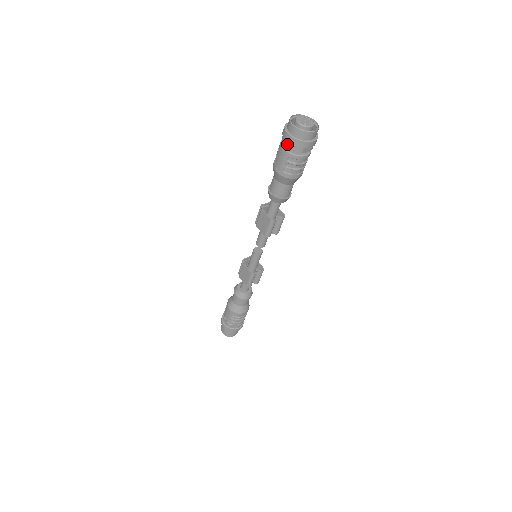
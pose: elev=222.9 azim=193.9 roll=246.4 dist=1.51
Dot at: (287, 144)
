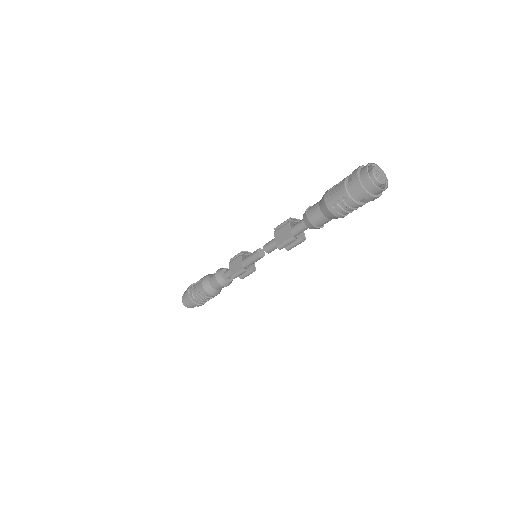
Dot at: (351, 185)
